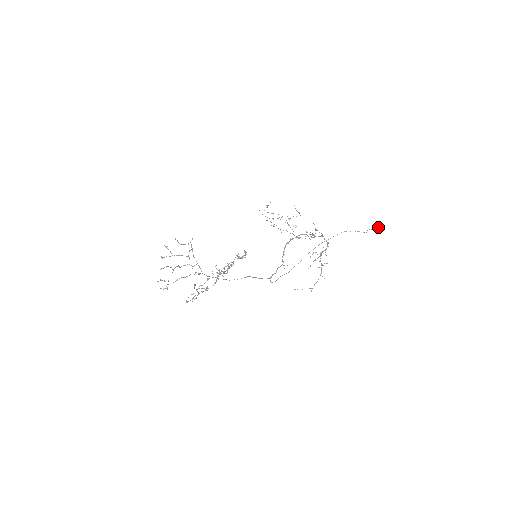
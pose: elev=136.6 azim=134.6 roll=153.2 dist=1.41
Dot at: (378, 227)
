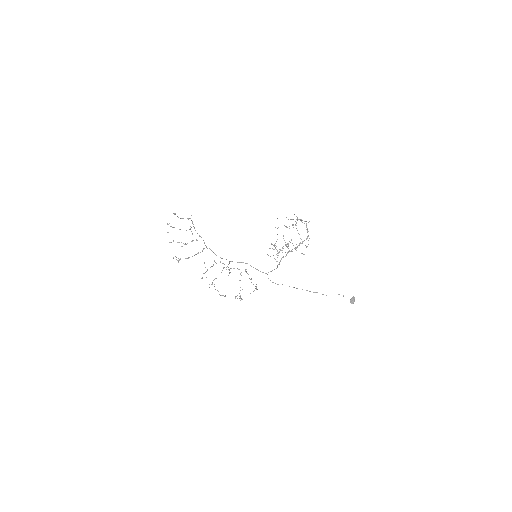
Dot at: occluded
